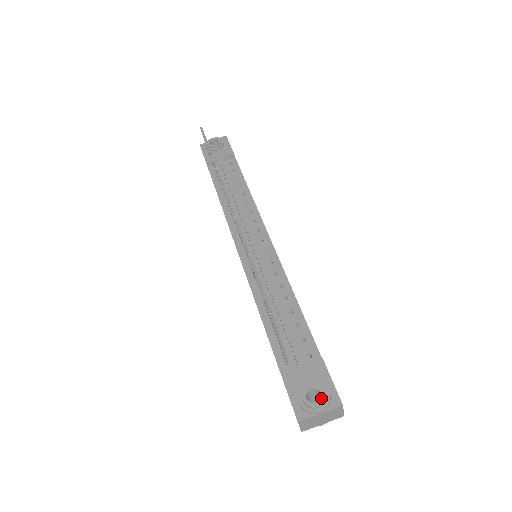
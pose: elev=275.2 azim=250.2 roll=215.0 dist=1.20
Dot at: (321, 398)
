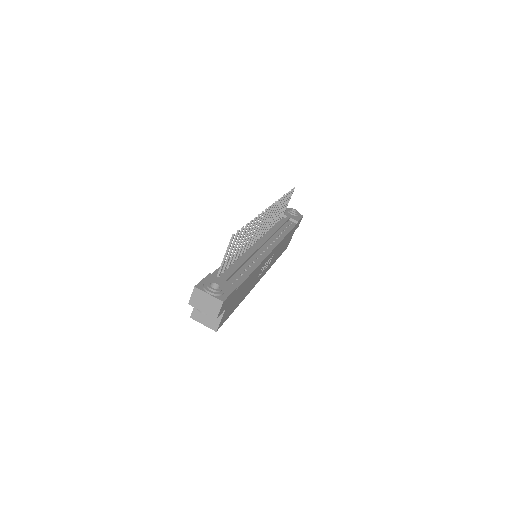
Dot at: (217, 289)
